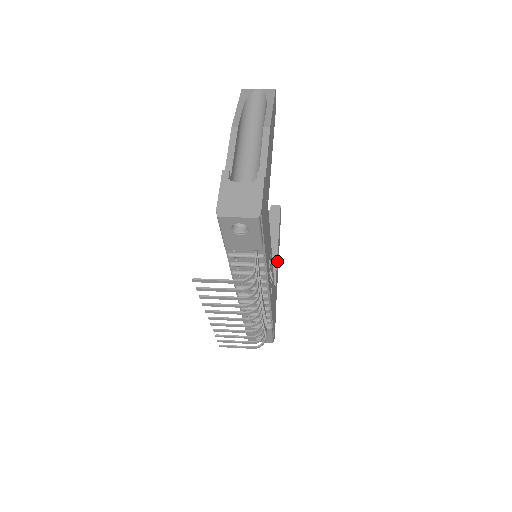
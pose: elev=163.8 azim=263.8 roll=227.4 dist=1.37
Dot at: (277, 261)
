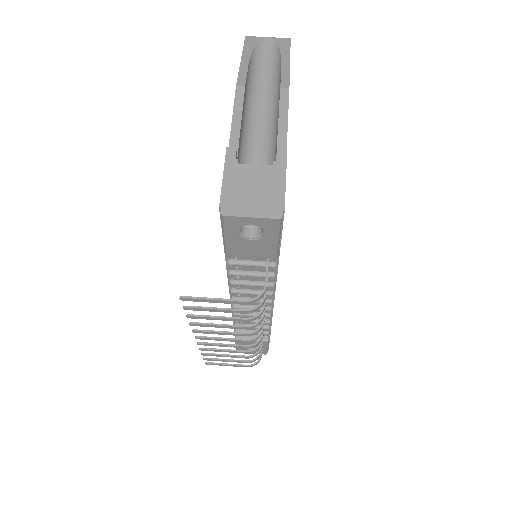
Dot at: occluded
